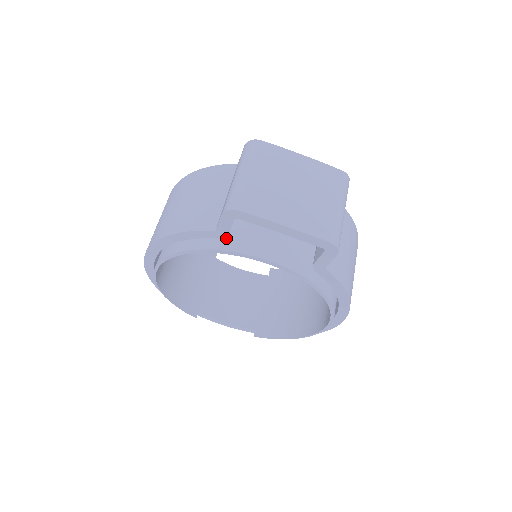
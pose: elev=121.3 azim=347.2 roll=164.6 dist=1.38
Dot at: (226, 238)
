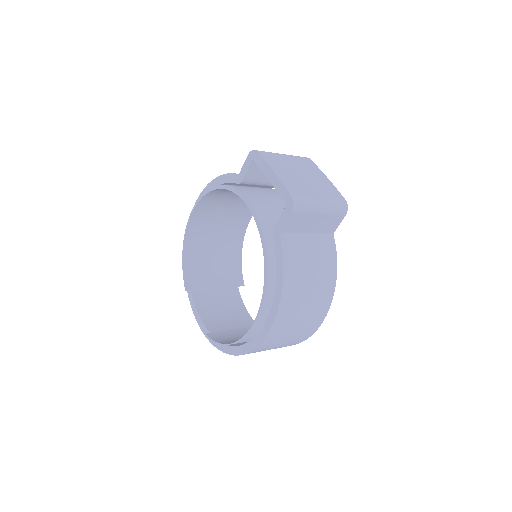
Dot at: (241, 187)
